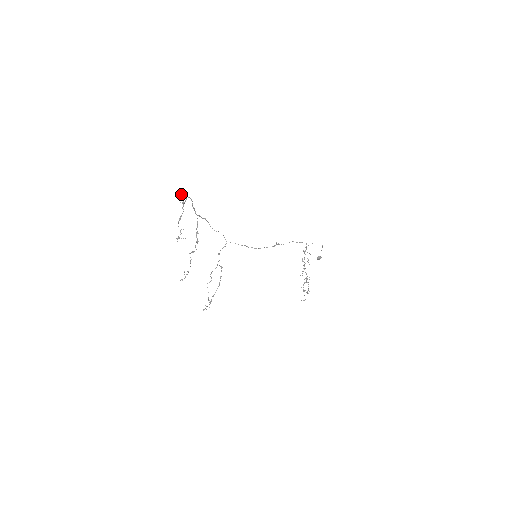
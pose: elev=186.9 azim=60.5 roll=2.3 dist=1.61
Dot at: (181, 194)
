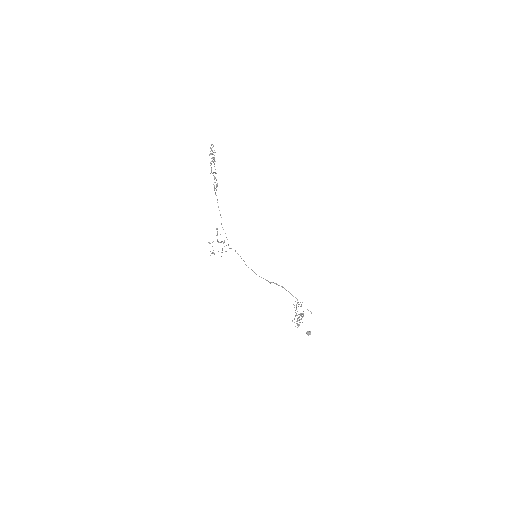
Dot at: (211, 161)
